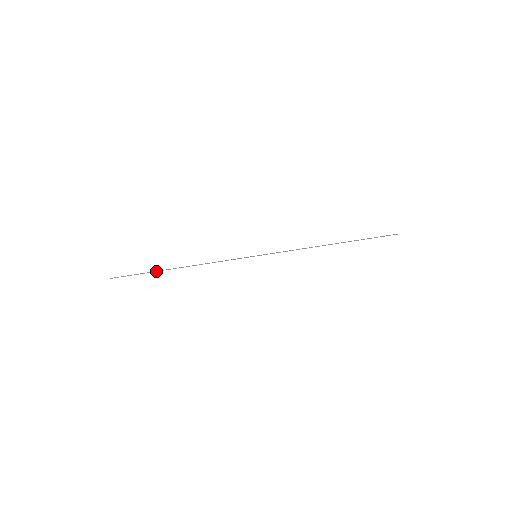
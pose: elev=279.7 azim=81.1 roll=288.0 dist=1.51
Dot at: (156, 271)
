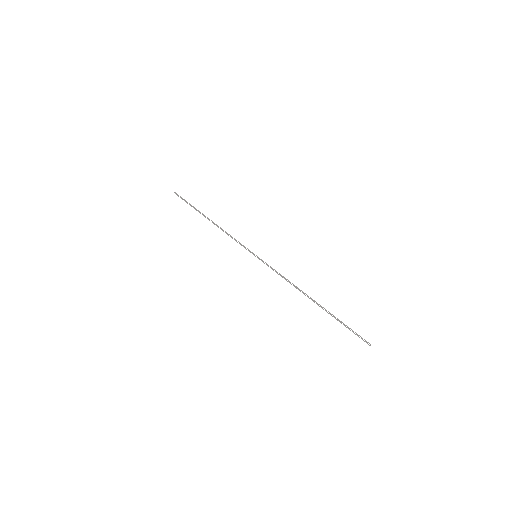
Dot at: occluded
